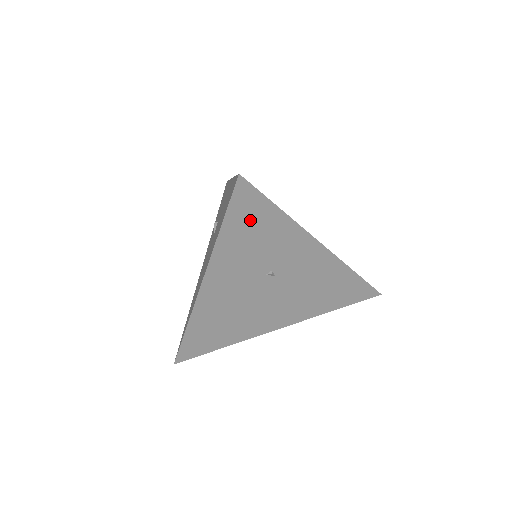
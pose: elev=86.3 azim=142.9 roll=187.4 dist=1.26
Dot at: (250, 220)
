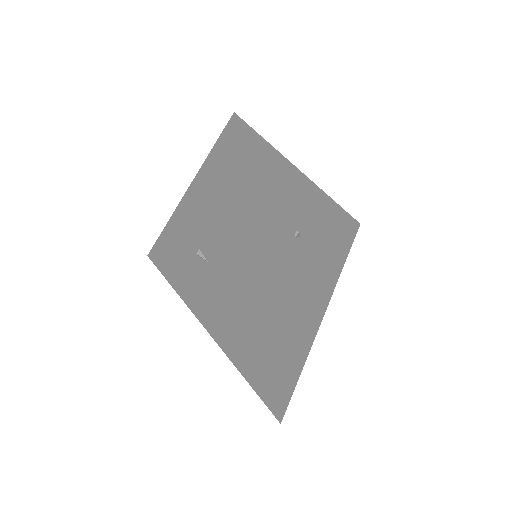
Dot at: (261, 170)
